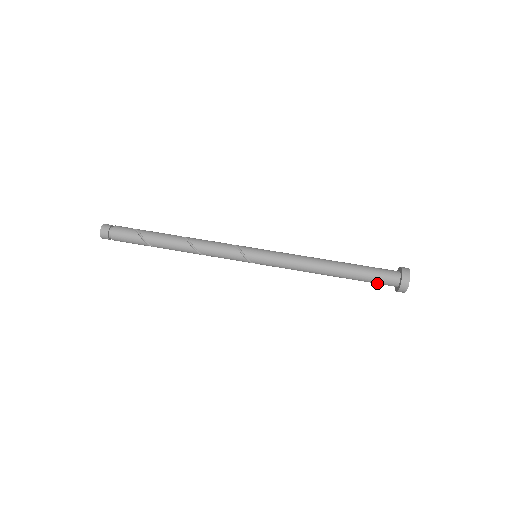
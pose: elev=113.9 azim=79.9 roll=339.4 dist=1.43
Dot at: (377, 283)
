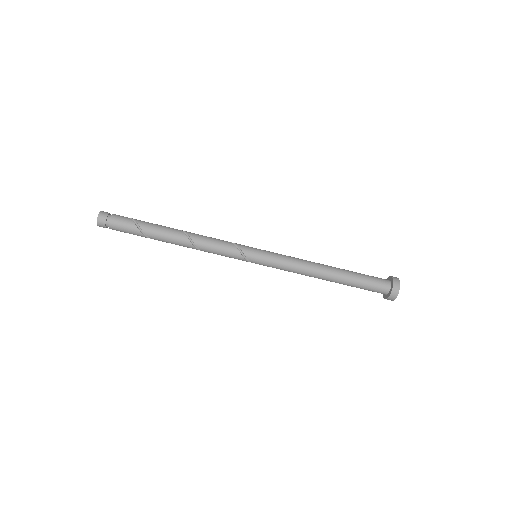
Dot at: (368, 290)
